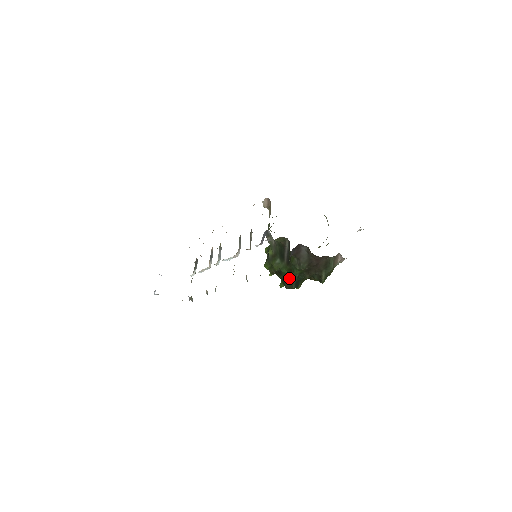
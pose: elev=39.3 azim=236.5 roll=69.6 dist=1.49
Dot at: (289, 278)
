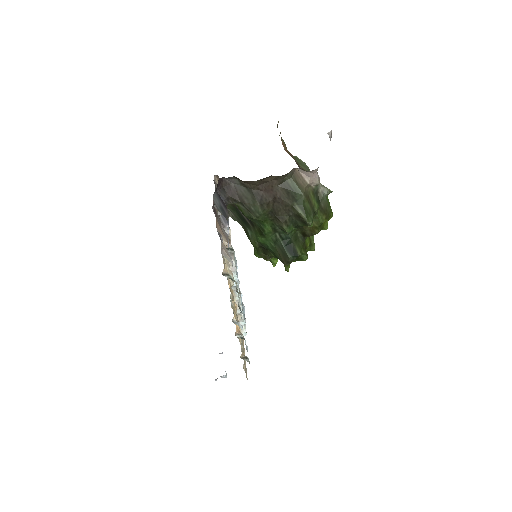
Dot at: (274, 246)
